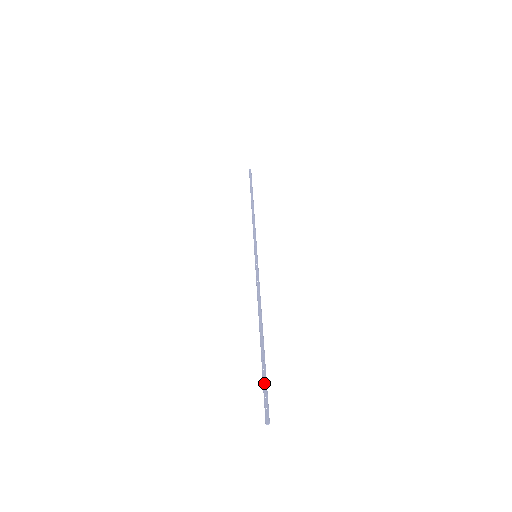
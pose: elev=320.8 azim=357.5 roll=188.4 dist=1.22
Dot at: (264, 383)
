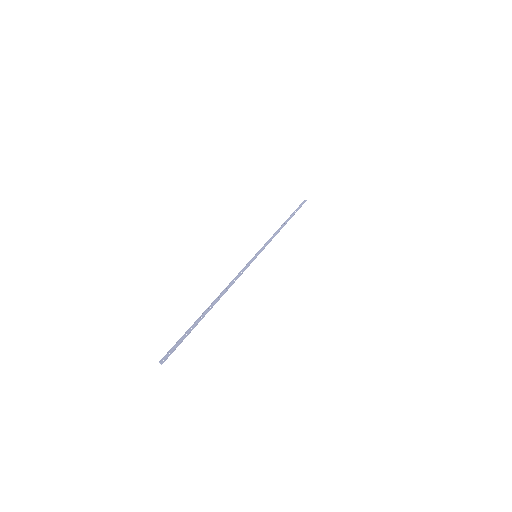
Dot at: (183, 337)
